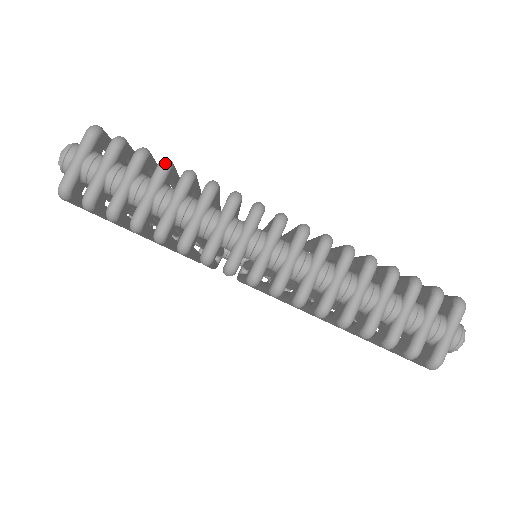
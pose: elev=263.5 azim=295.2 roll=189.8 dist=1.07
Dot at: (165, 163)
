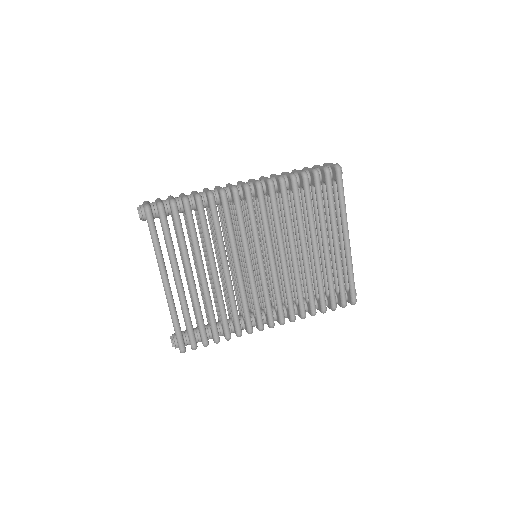
Dot at: occluded
